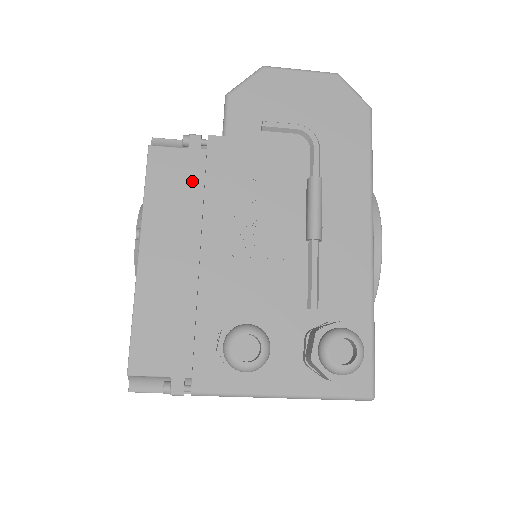
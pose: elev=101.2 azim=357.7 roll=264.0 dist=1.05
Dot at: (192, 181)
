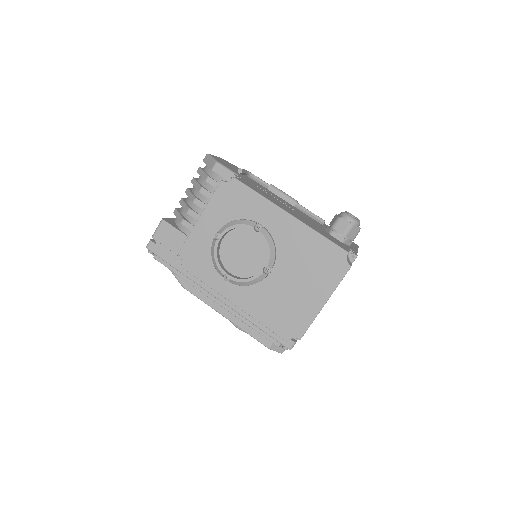
Dot at: (258, 189)
